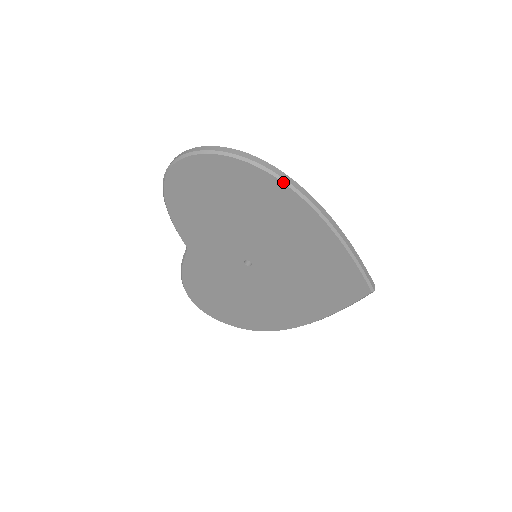
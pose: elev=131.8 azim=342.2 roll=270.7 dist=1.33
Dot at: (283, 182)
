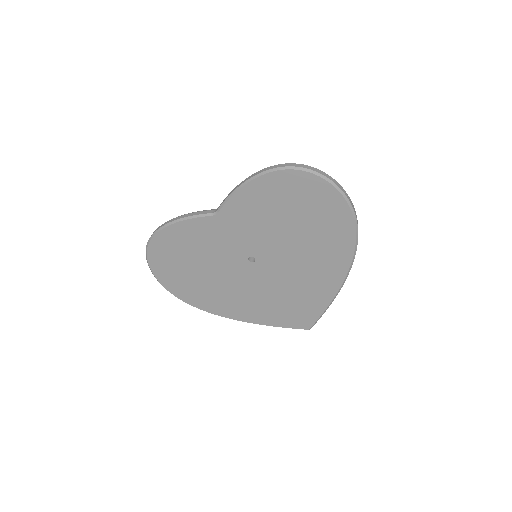
Dot at: (356, 244)
